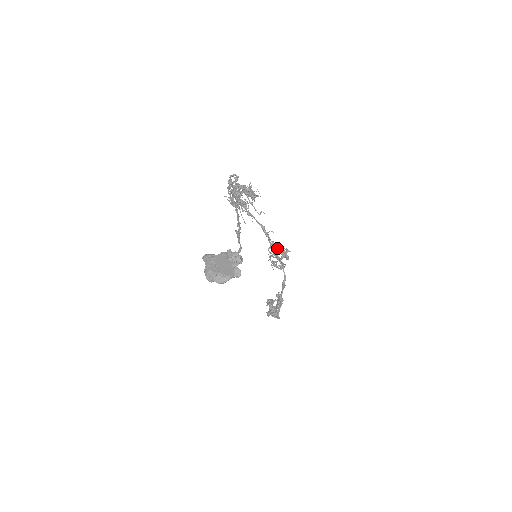
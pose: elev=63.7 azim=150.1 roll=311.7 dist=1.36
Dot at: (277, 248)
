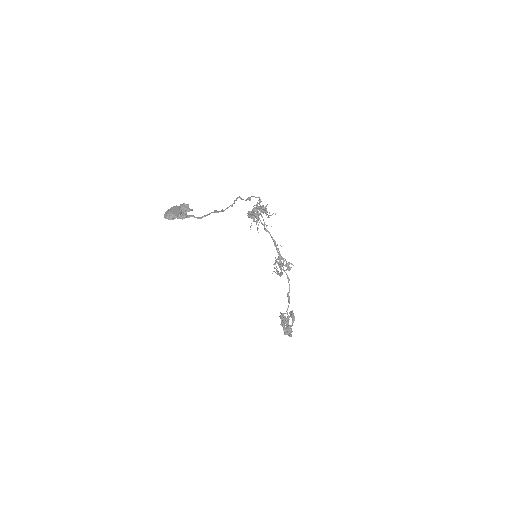
Dot at: occluded
